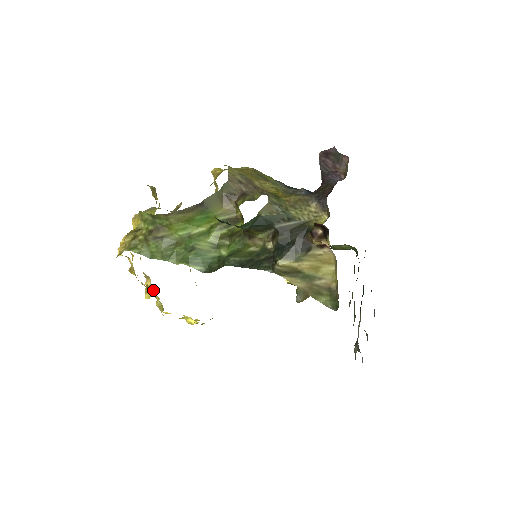
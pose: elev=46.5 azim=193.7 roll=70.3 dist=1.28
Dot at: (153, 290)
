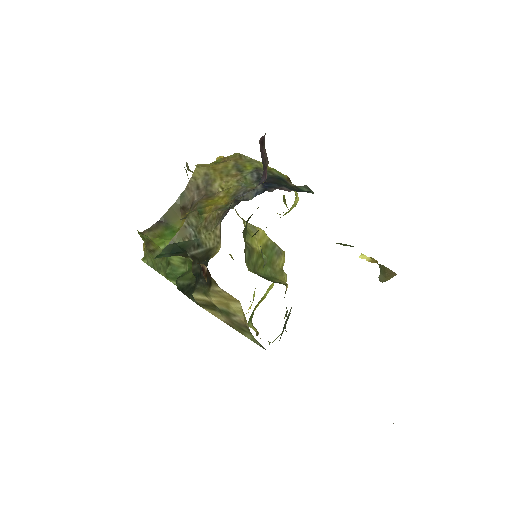
Dot at: occluded
